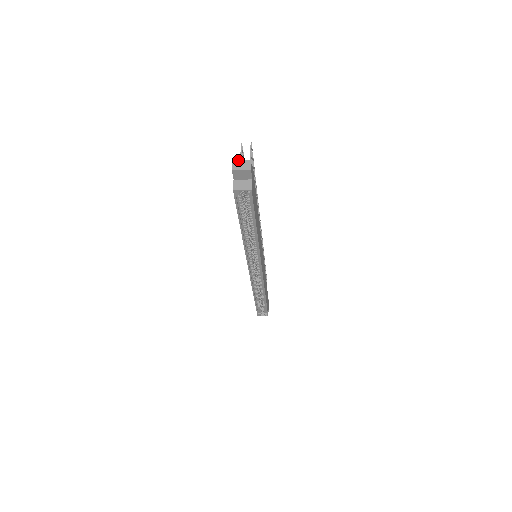
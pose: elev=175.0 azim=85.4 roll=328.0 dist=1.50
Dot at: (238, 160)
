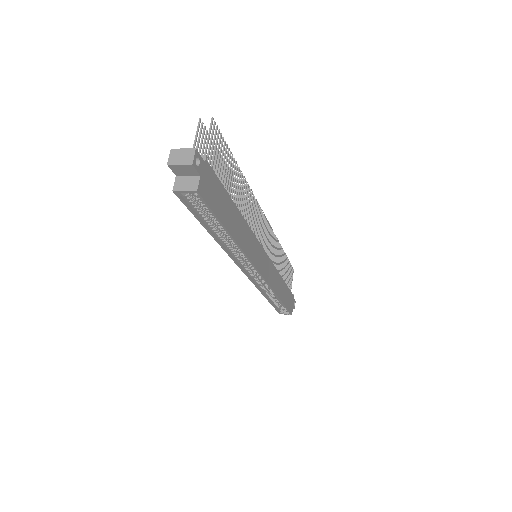
Dot at: occluded
